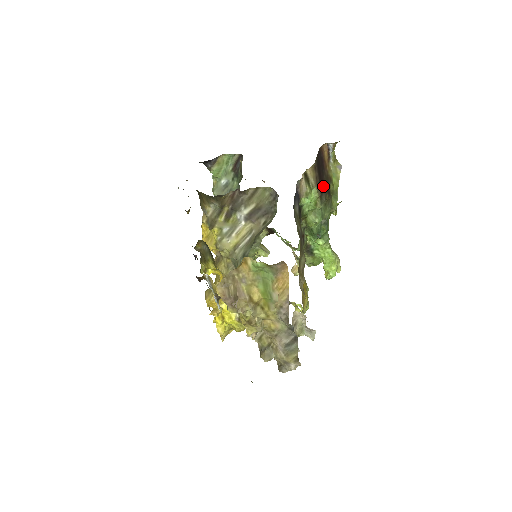
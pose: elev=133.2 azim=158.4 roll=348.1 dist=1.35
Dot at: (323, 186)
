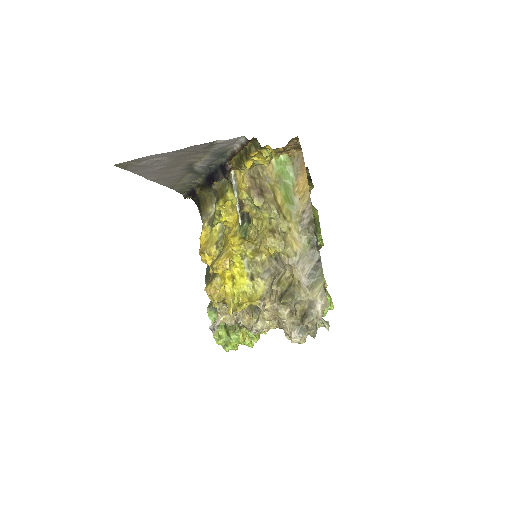
Dot at: occluded
